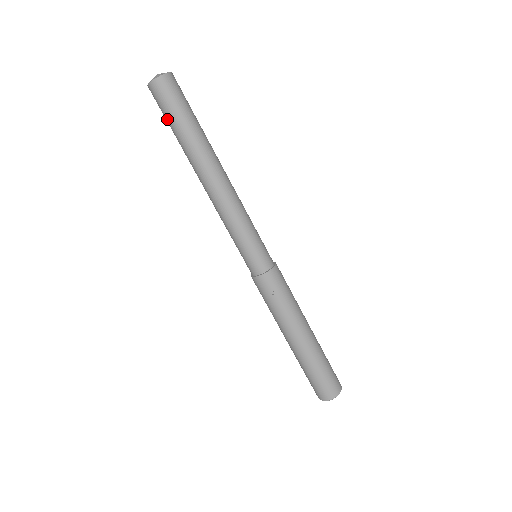
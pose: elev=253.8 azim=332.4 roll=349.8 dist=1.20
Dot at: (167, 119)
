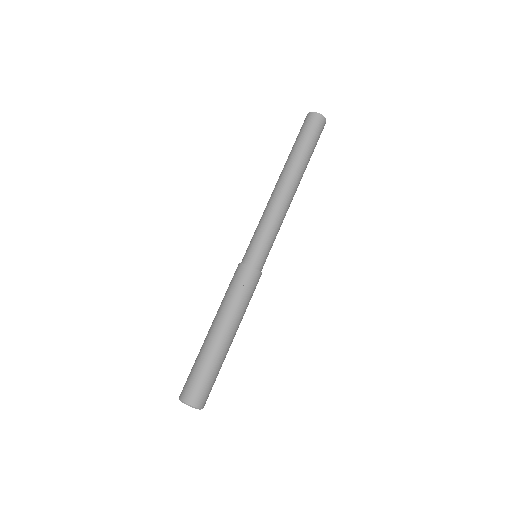
Dot at: (300, 135)
